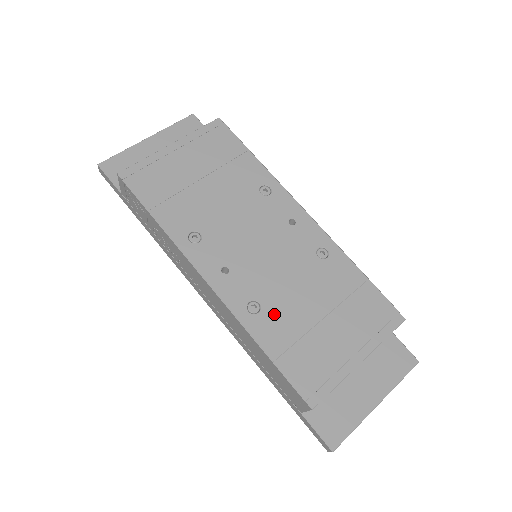
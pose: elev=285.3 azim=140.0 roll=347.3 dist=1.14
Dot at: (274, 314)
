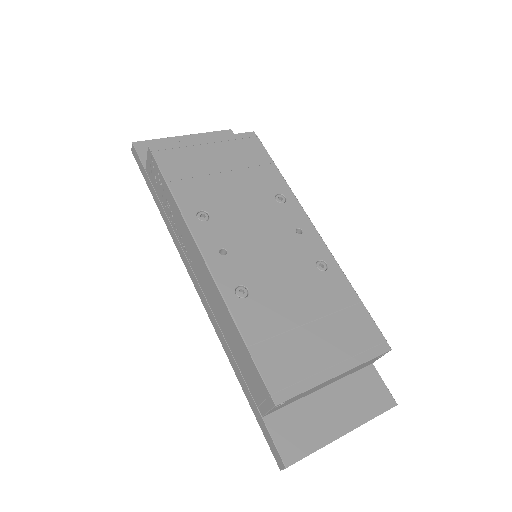
Dot at: (260, 304)
